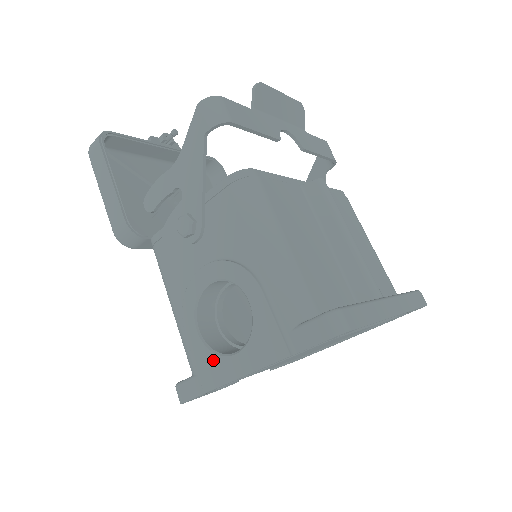
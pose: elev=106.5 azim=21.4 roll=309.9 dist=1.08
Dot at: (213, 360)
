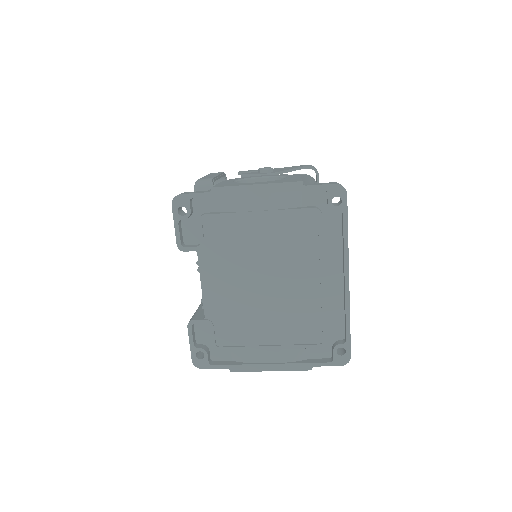
Dot at: (235, 183)
